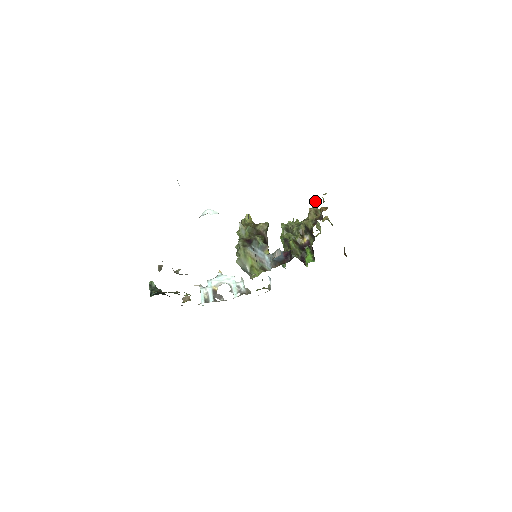
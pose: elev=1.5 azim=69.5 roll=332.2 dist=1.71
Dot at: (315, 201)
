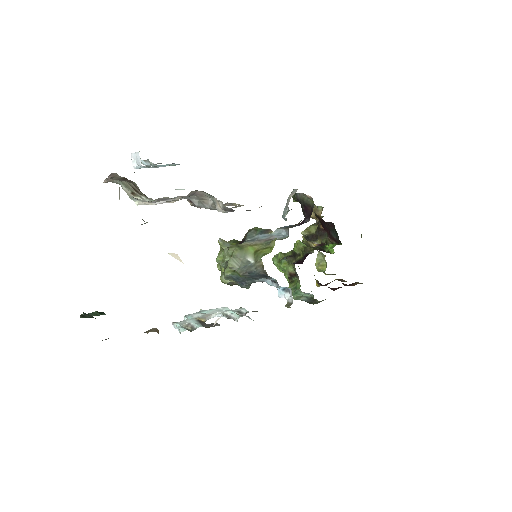
Dot at: occluded
